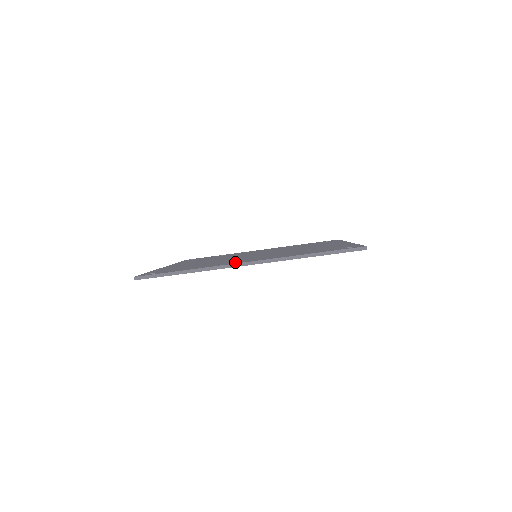
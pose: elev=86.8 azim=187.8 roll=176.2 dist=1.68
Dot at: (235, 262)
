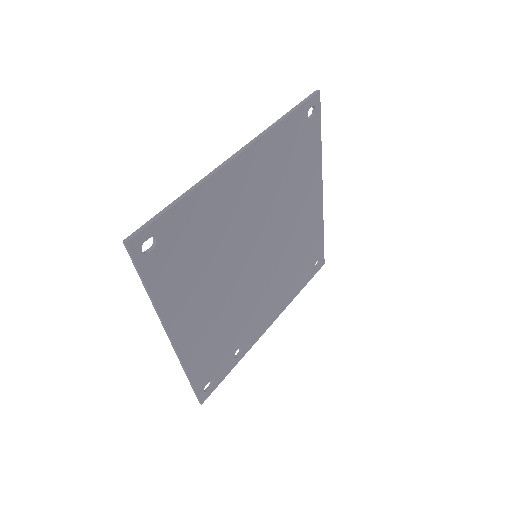
Dot at: (226, 179)
